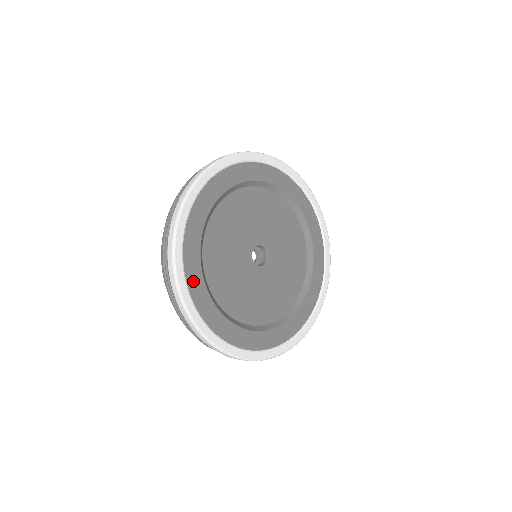
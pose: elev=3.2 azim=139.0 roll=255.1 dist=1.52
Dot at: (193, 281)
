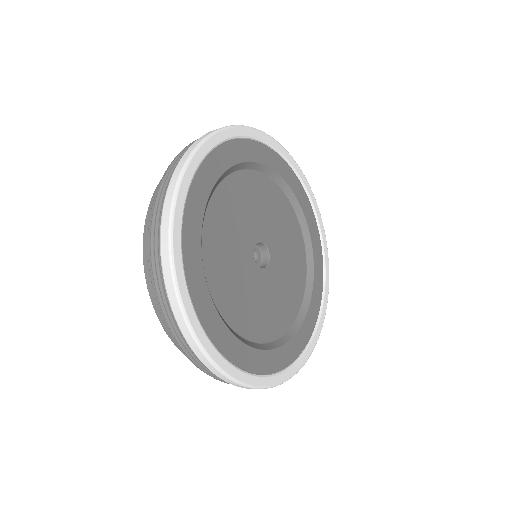
Dot at: (191, 265)
